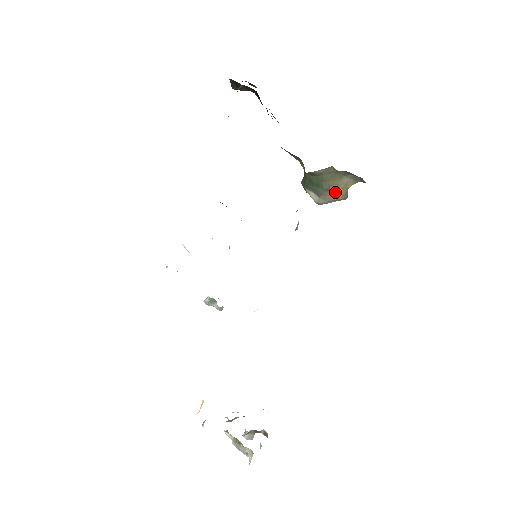
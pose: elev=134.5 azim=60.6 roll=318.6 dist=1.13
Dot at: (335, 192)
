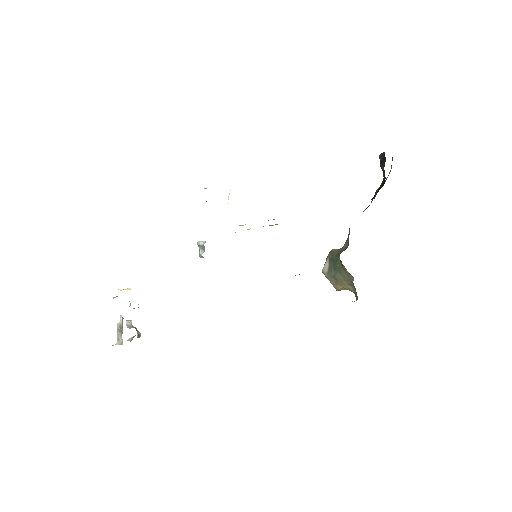
Dot at: (337, 284)
